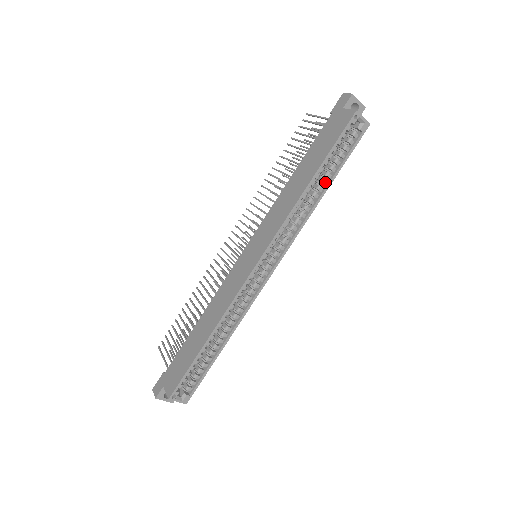
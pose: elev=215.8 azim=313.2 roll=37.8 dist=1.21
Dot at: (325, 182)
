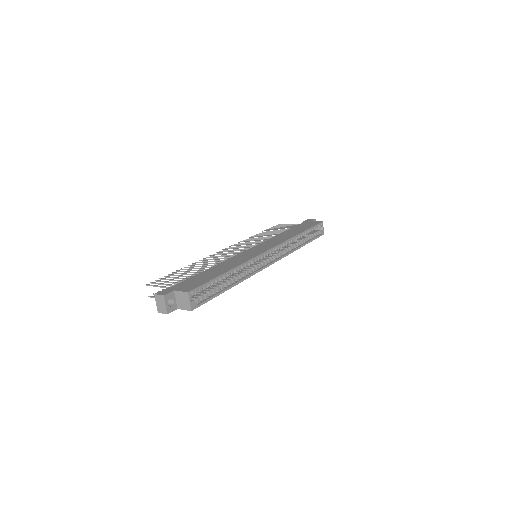
Dot at: (303, 242)
